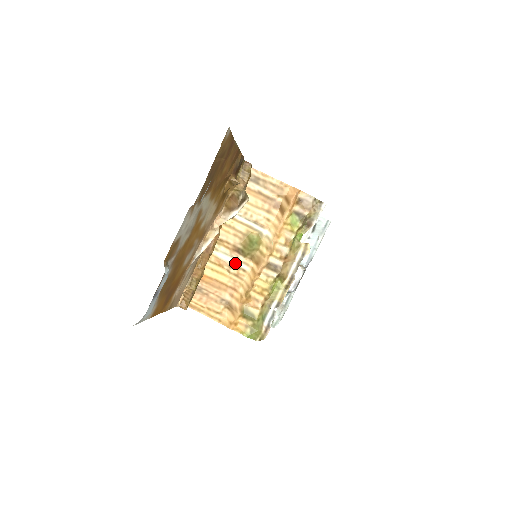
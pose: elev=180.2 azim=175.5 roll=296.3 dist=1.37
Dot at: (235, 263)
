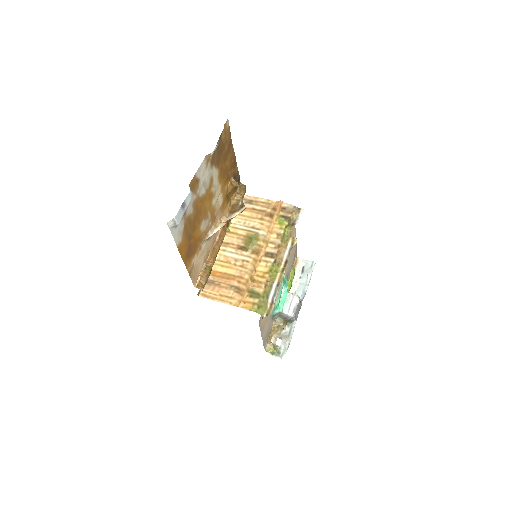
Dot at: (240, 257)
